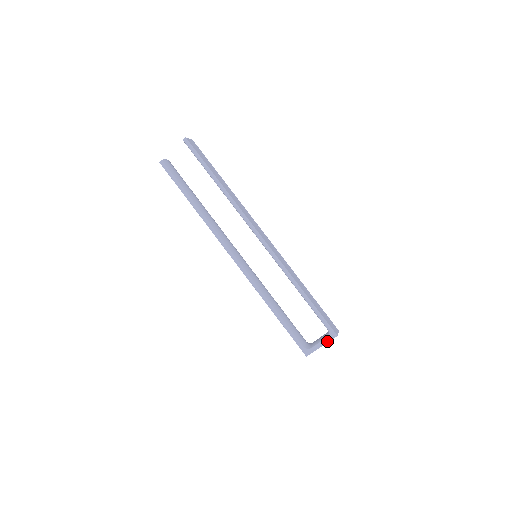
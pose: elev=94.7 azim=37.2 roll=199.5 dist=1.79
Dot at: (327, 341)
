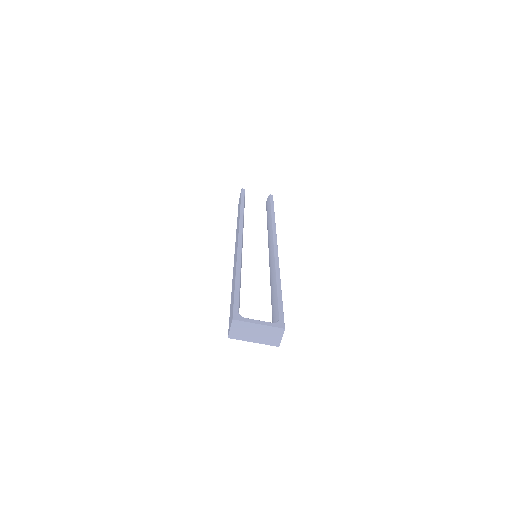
Dot at: (270, 325)
